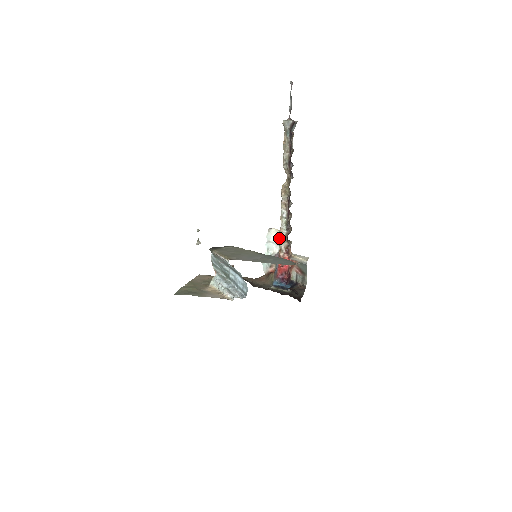
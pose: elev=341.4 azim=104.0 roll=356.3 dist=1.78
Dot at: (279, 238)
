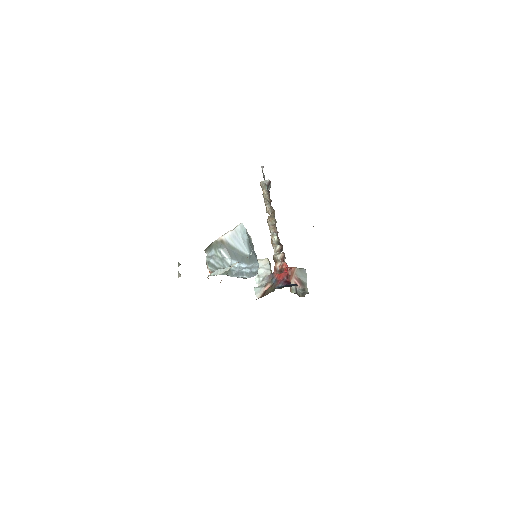
Dot at: (269, 264)
